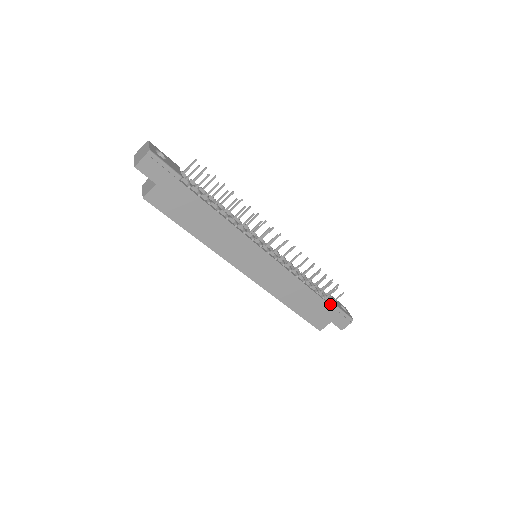
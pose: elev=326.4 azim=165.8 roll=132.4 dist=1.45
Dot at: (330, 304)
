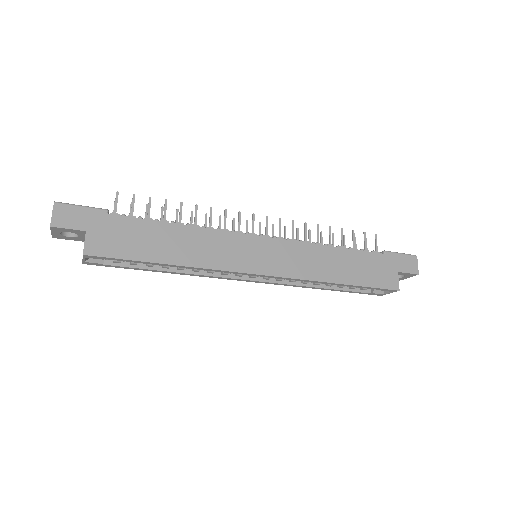
Dot at: (376, 254)
